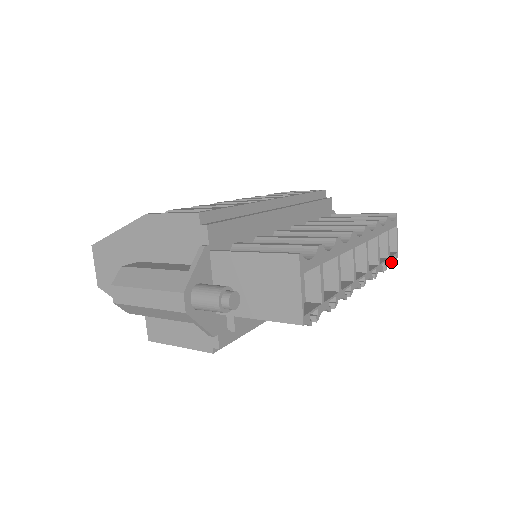
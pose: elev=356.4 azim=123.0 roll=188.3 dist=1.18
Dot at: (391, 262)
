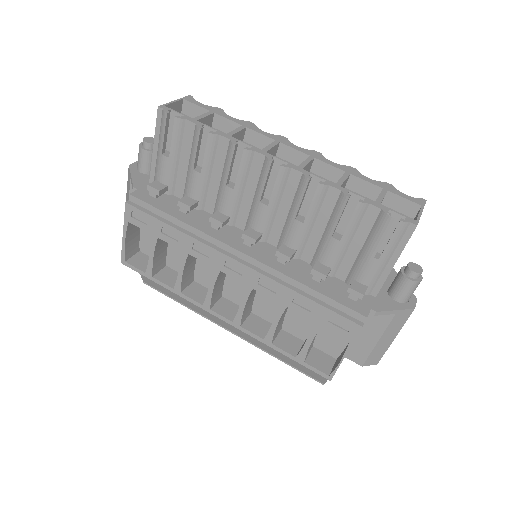
Dot at: (385, 211)
